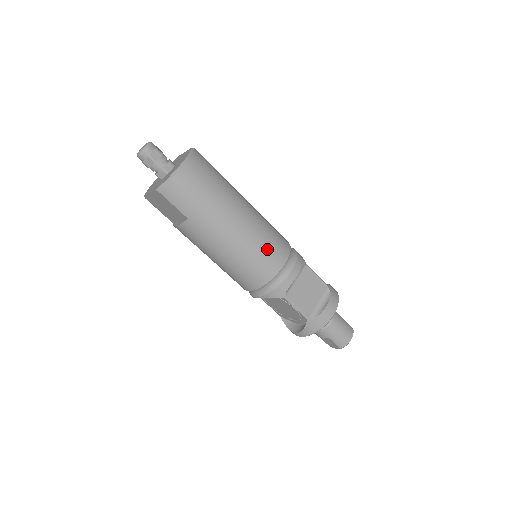
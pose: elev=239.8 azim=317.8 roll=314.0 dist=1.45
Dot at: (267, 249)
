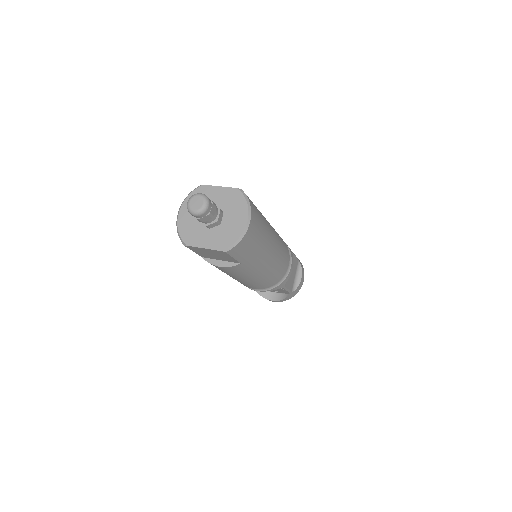
Dot at: (283, 259)
